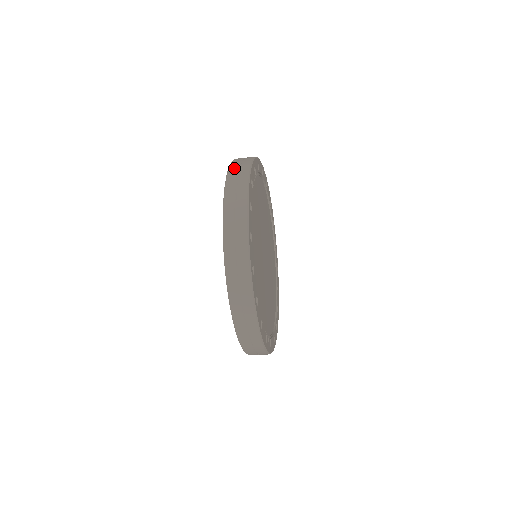
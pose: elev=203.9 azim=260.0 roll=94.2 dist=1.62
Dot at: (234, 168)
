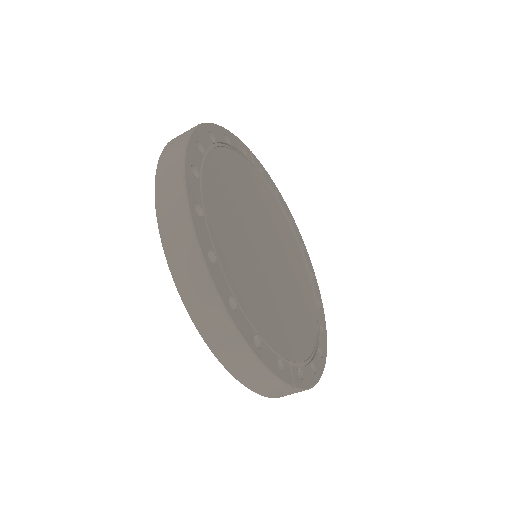
Dot at: (176, 137)
